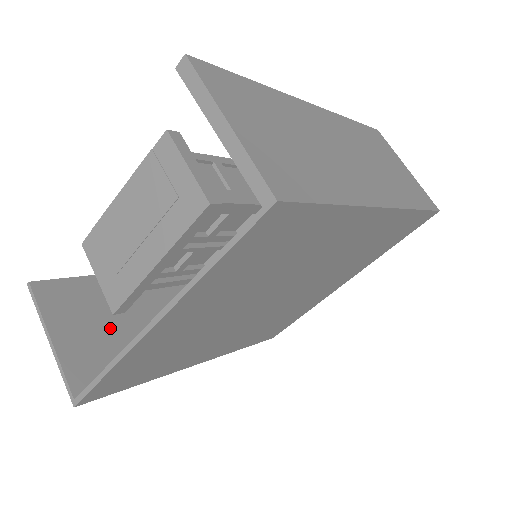
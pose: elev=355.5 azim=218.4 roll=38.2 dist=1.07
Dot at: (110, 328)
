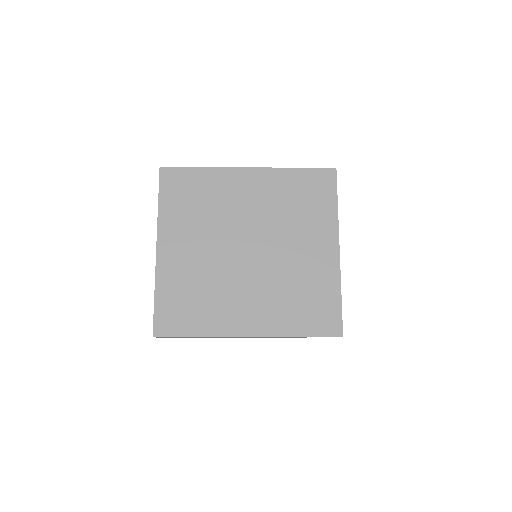
Dot at: occluded
